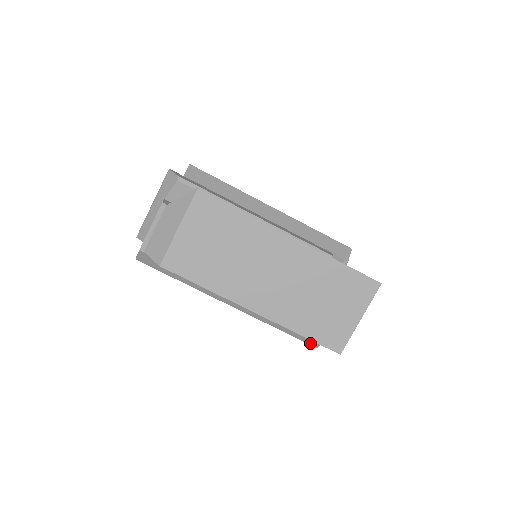
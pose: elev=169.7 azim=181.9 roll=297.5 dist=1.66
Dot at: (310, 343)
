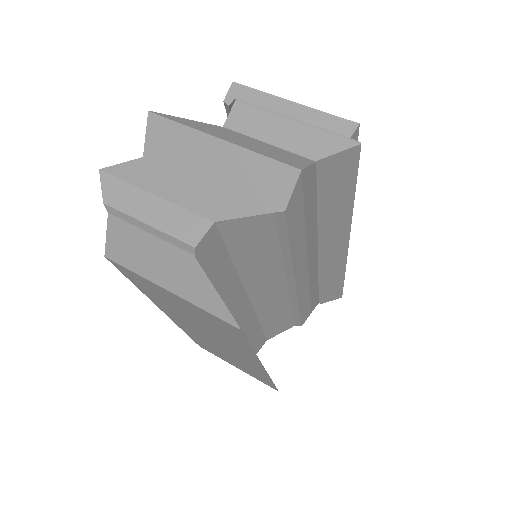
Dot at: occluded
